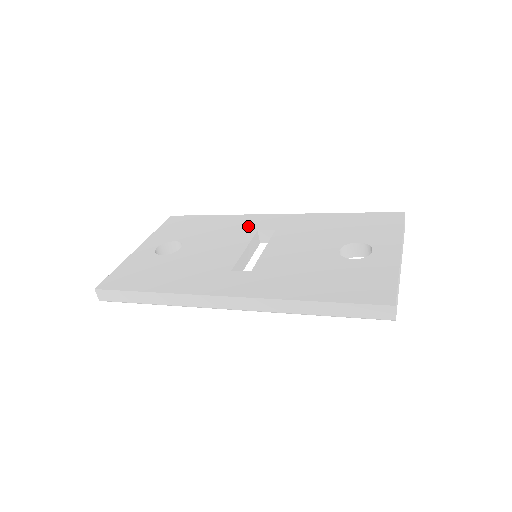
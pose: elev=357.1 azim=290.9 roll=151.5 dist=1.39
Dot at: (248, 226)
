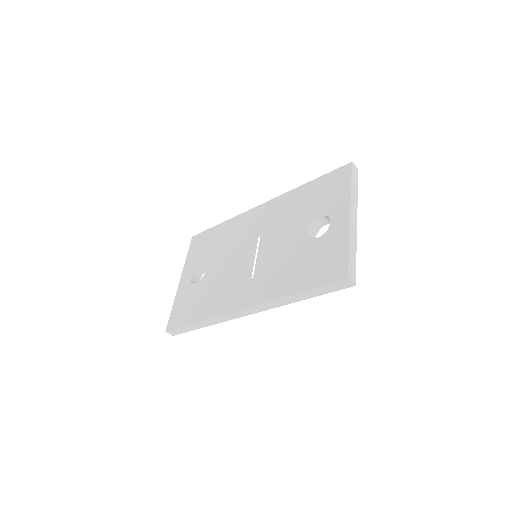
Dot at: (244, 228)
